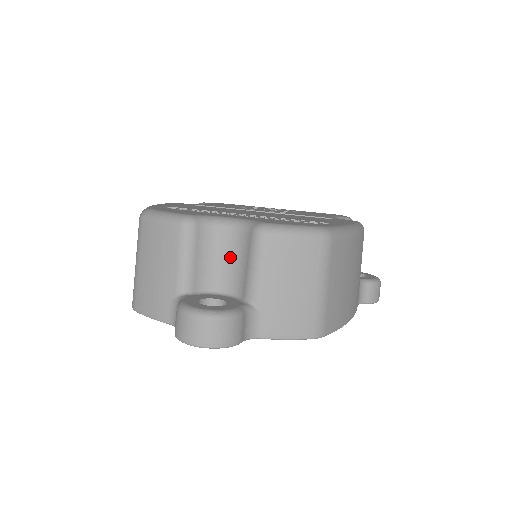
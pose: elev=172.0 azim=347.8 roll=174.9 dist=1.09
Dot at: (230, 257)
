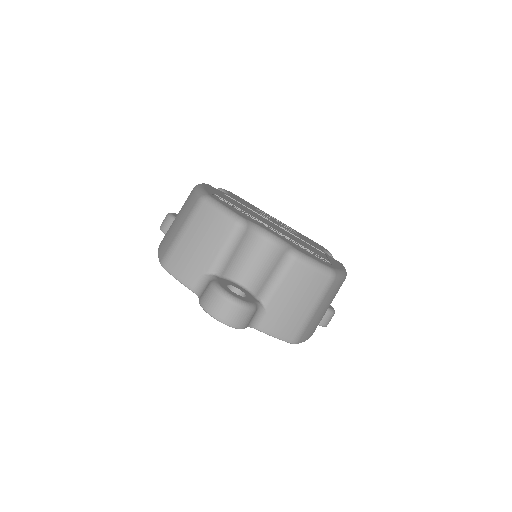
Dot at: (258, 261)
